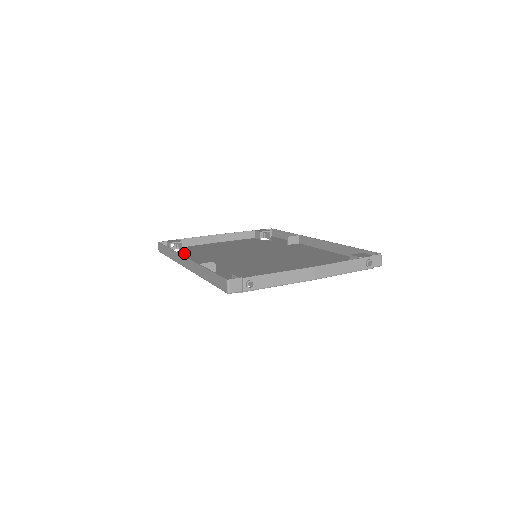
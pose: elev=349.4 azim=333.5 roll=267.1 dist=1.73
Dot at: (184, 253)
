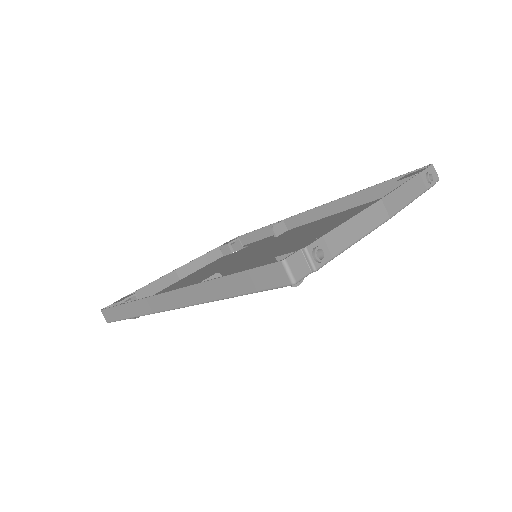
Dot at: occluded
